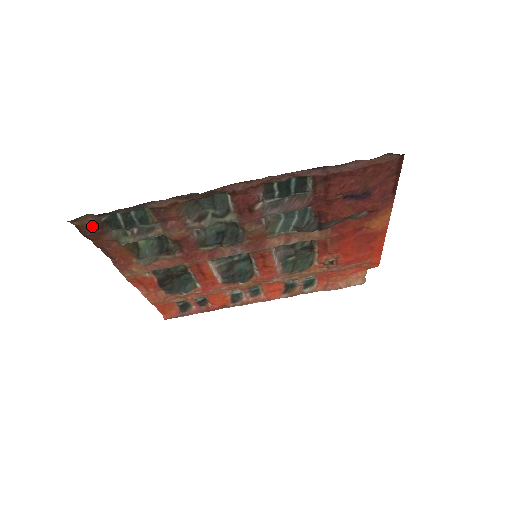
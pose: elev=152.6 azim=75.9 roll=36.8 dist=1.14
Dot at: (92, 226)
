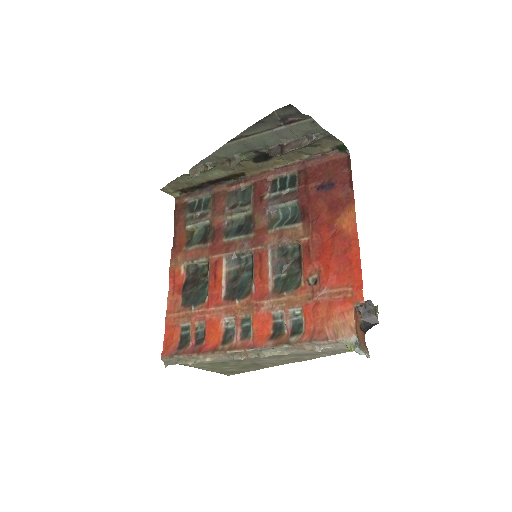
Dot at: (182, 206)
